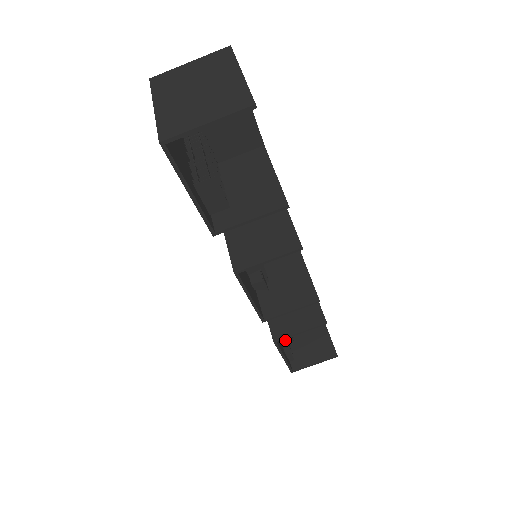
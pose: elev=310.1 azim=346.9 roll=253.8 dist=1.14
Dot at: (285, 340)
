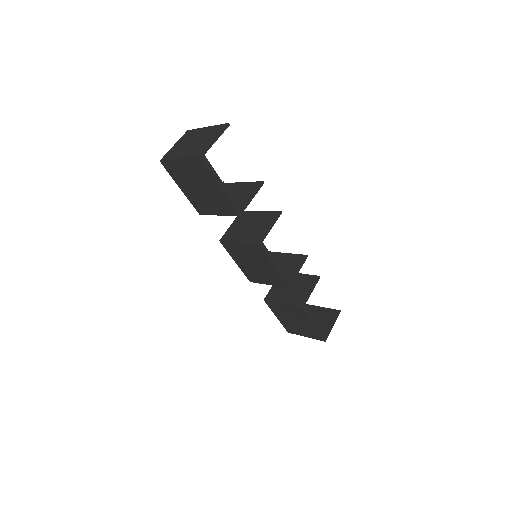
Dot at: occluded
